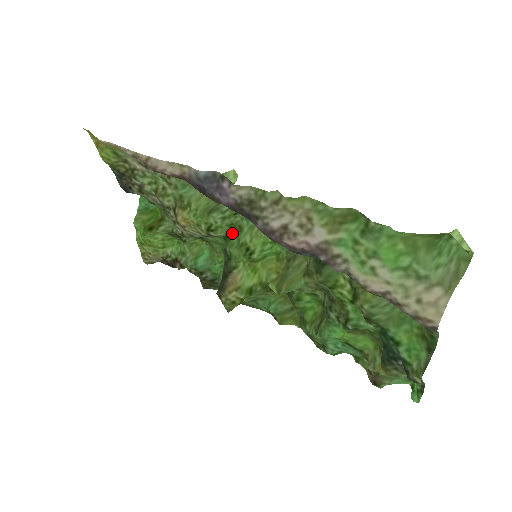
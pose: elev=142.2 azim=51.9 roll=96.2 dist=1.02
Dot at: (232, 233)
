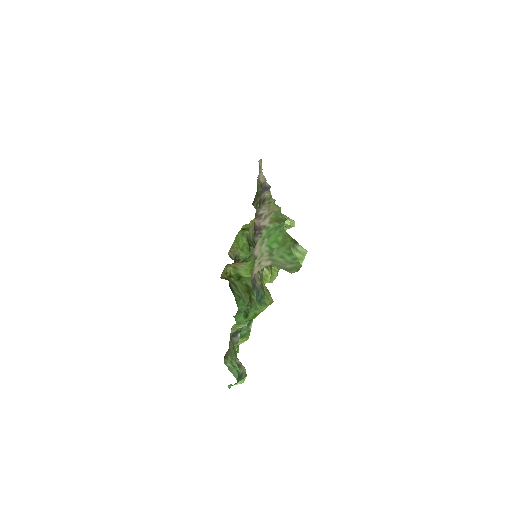
Dot at: occluded
